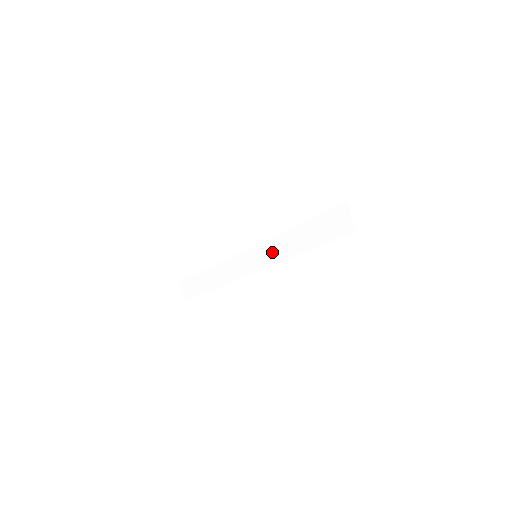
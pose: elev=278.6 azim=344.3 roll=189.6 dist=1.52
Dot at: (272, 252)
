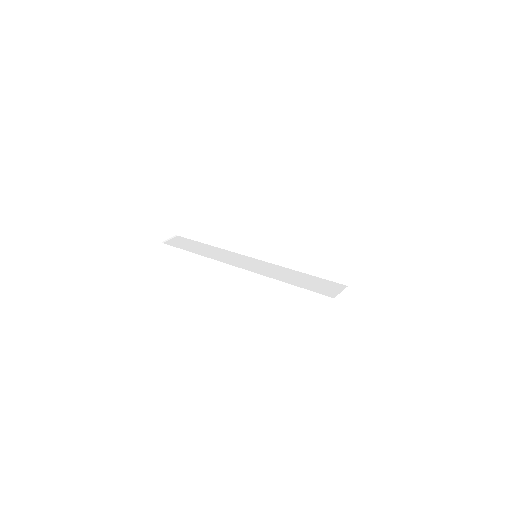
Dot at: (264, 268)
